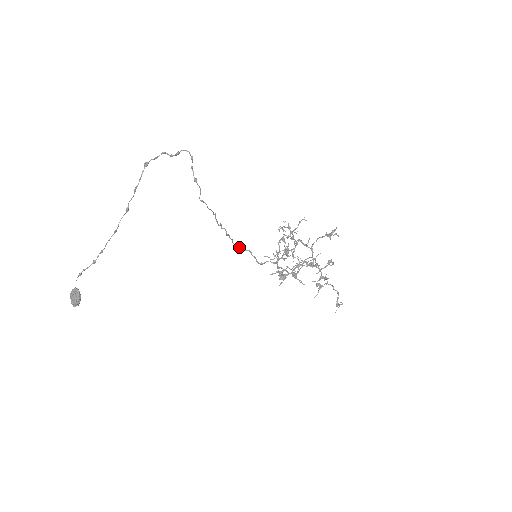
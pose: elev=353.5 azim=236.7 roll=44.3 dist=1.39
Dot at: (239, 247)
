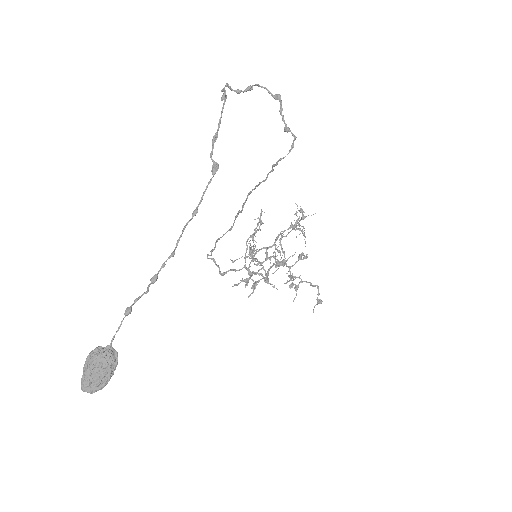
Dot at: (211, 252)
